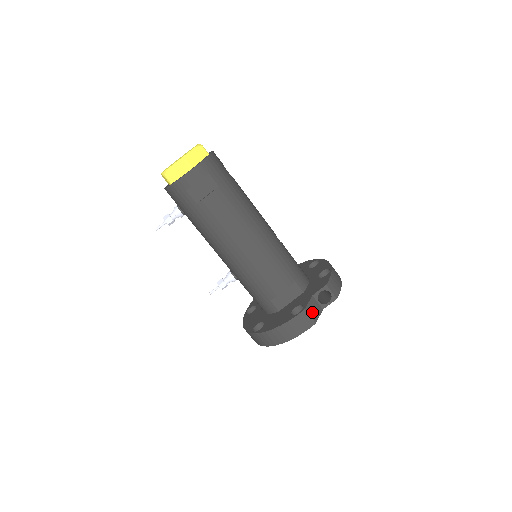
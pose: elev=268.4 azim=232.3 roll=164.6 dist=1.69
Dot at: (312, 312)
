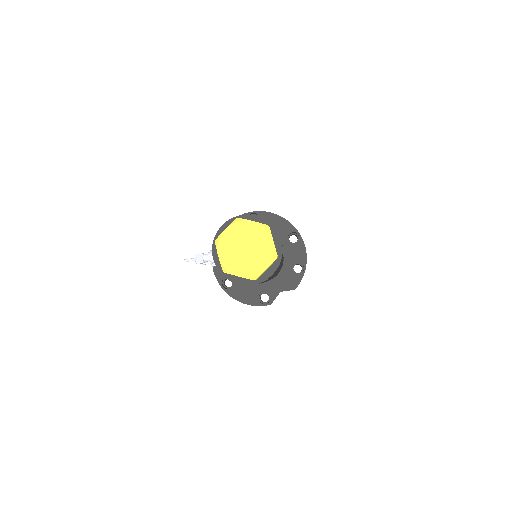
Dot at: occluded
